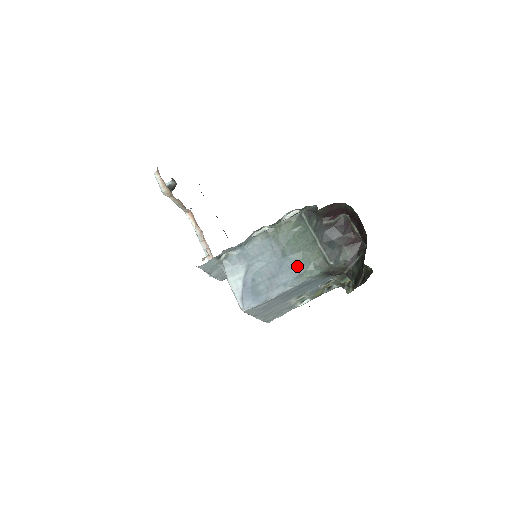
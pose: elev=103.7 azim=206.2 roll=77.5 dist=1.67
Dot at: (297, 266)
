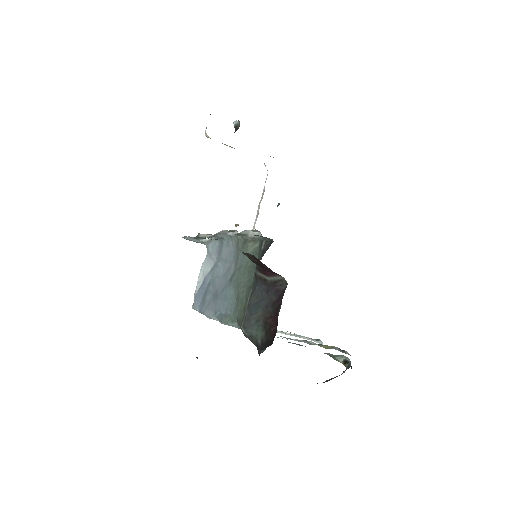
Dot at: (230, 302)
